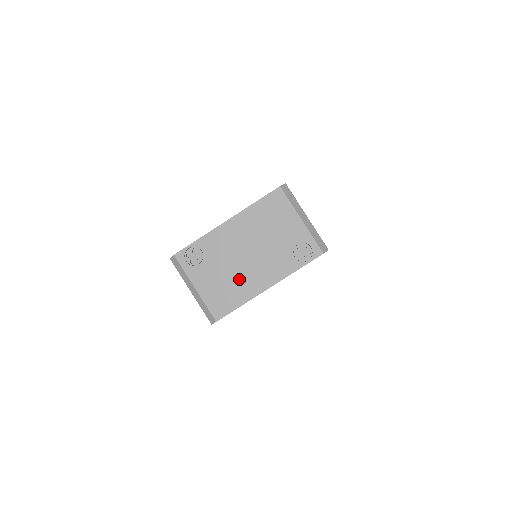
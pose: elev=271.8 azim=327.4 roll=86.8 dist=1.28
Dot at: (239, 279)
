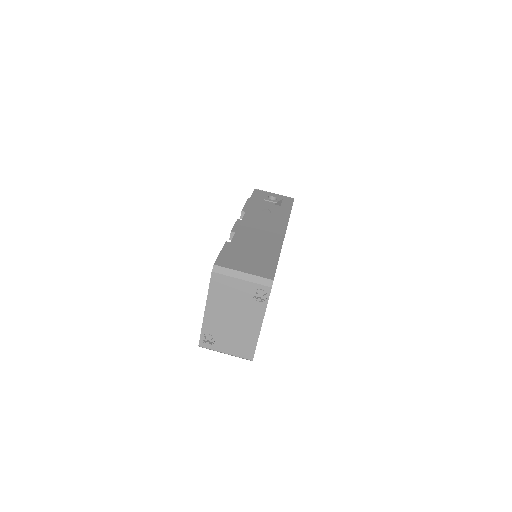
Dot at: (242, 333)
